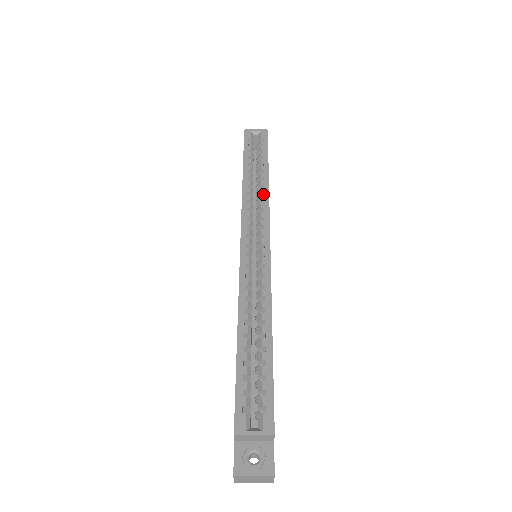
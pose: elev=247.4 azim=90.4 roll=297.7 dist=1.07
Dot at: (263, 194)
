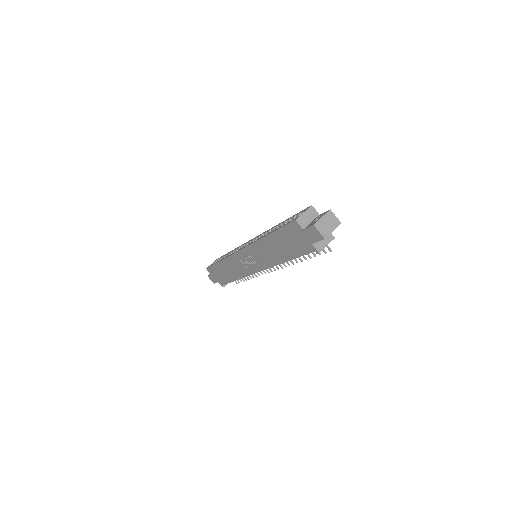
Dot at: occluded
